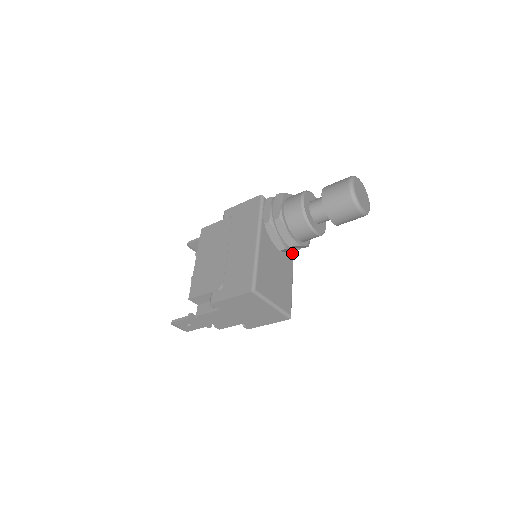
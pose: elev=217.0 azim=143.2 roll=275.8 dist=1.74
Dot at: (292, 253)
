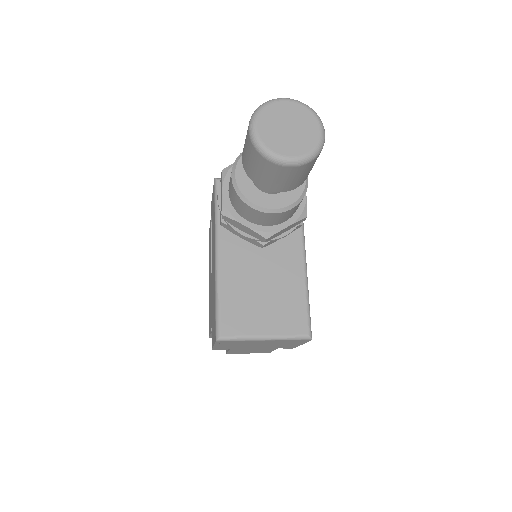
Dot at: (298, 231)
